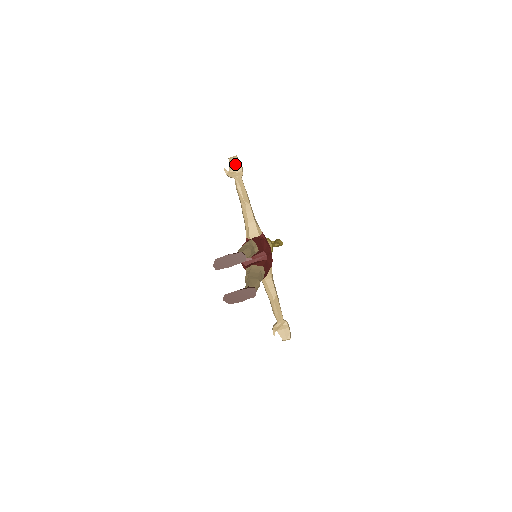
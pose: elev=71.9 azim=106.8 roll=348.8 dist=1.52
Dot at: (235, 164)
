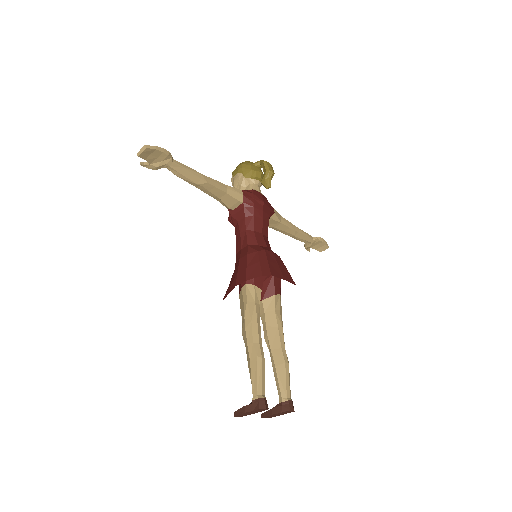
Dot at: (151, 154)
